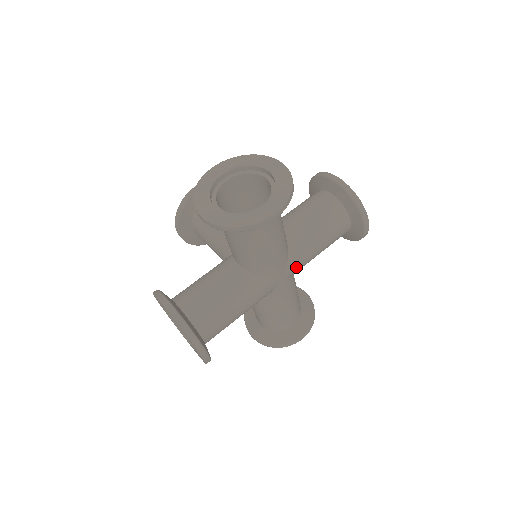
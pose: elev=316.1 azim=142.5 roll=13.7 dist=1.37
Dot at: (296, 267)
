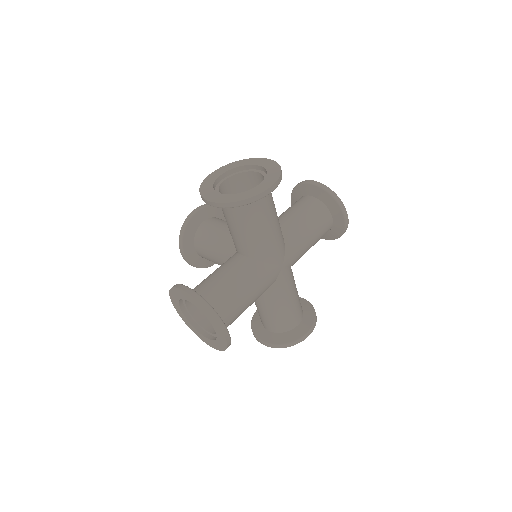
Dot at: (293, 256)
